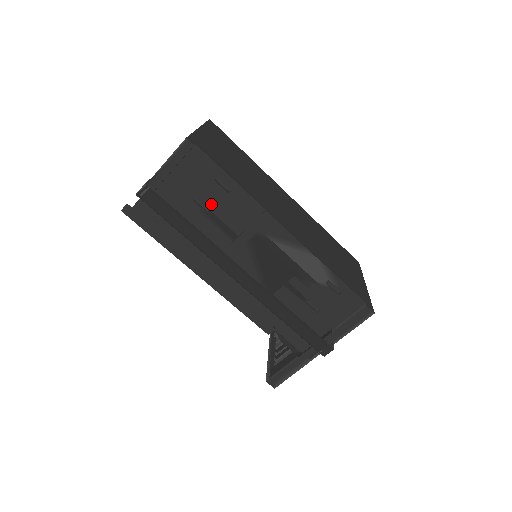
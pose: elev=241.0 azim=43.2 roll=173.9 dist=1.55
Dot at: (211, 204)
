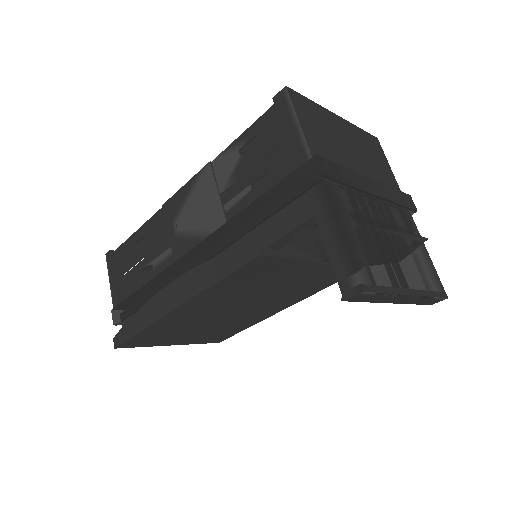
Dot at: (146, 260)
